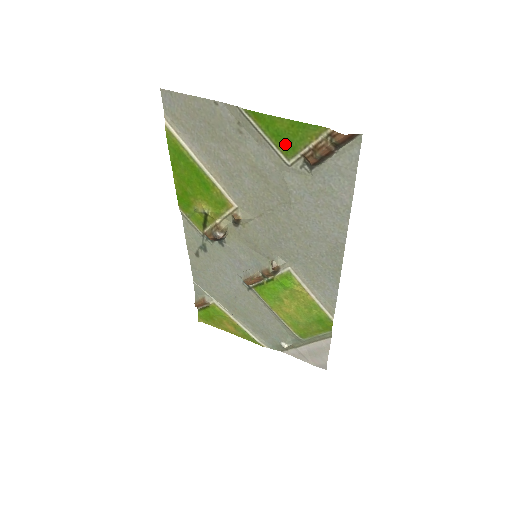
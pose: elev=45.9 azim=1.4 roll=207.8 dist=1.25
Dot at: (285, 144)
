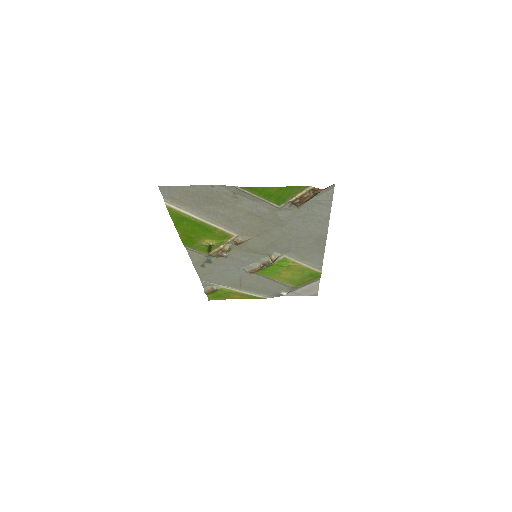
Dot at: (276, 199)
